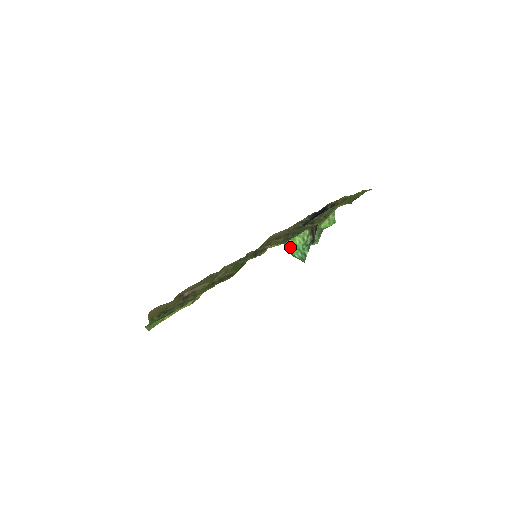
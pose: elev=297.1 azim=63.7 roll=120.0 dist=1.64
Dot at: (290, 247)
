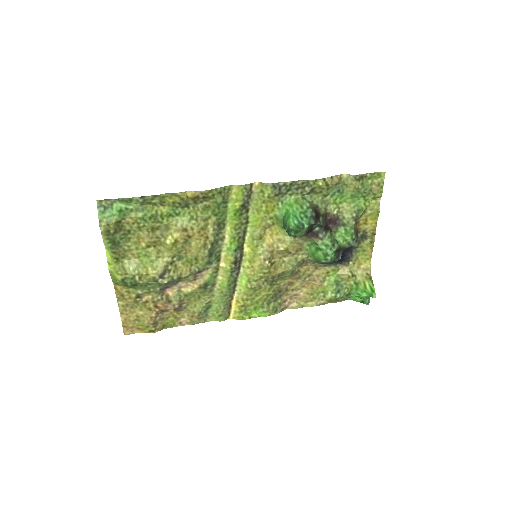
Dot at: (287, 217)
